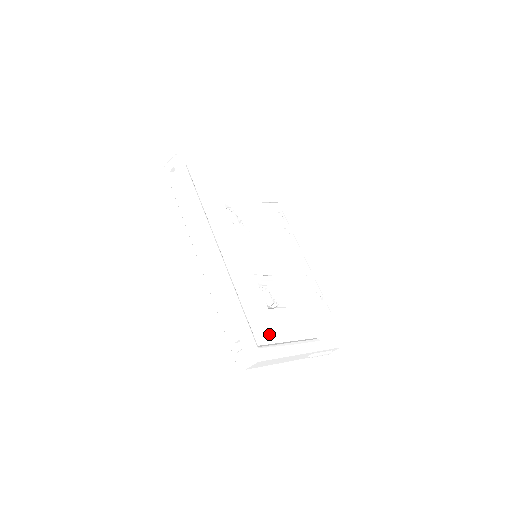
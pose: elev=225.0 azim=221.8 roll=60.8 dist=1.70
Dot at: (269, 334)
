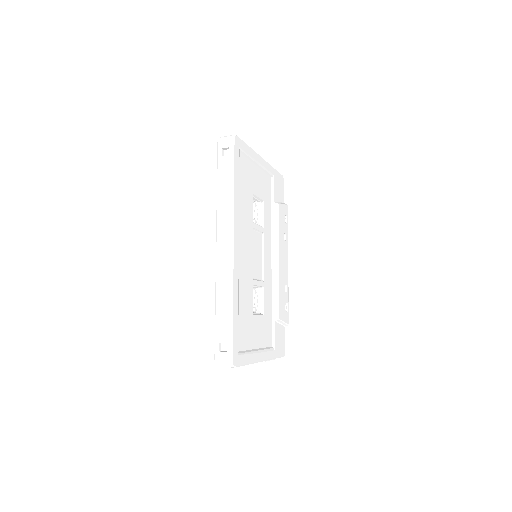
Dot at: (247, 340)
